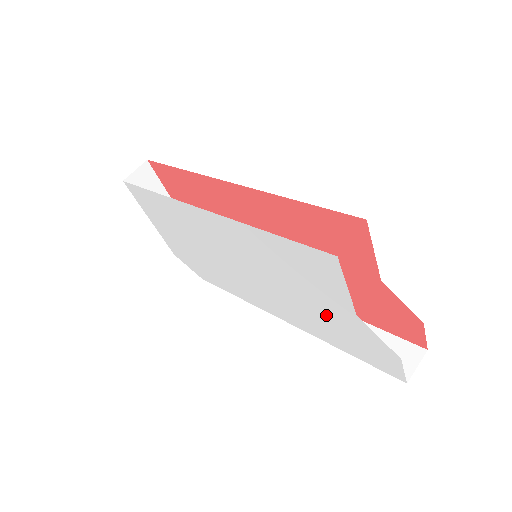
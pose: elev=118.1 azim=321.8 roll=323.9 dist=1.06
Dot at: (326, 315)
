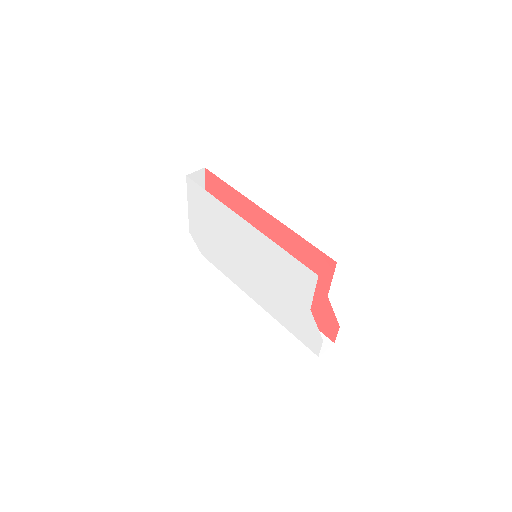
Dot at: (290, 305)
